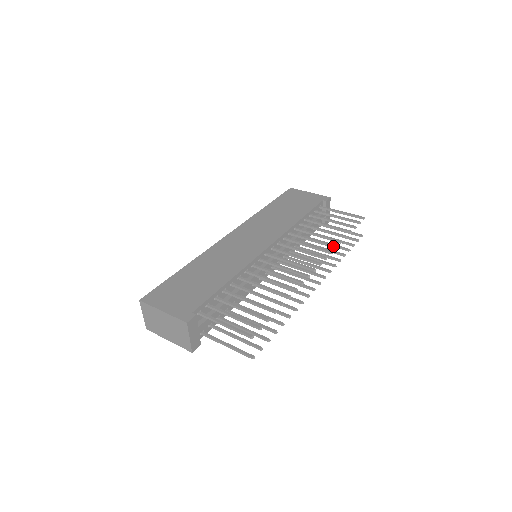
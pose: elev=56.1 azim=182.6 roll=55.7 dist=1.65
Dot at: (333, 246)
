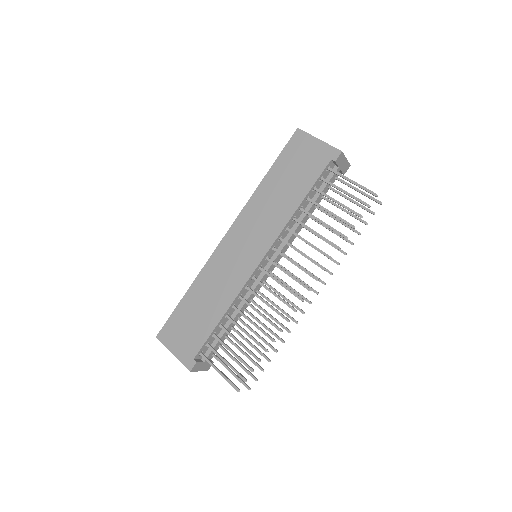
Dot at: occluded
